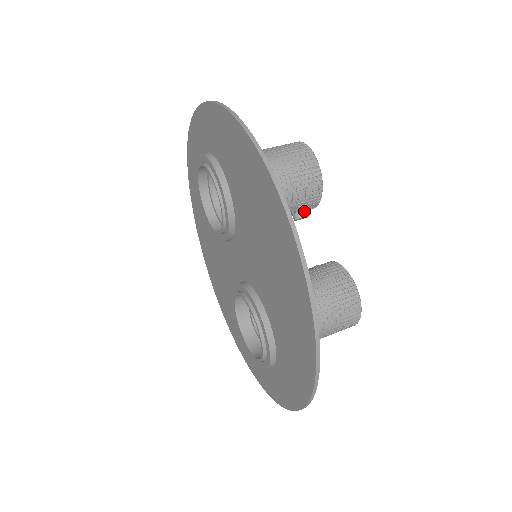
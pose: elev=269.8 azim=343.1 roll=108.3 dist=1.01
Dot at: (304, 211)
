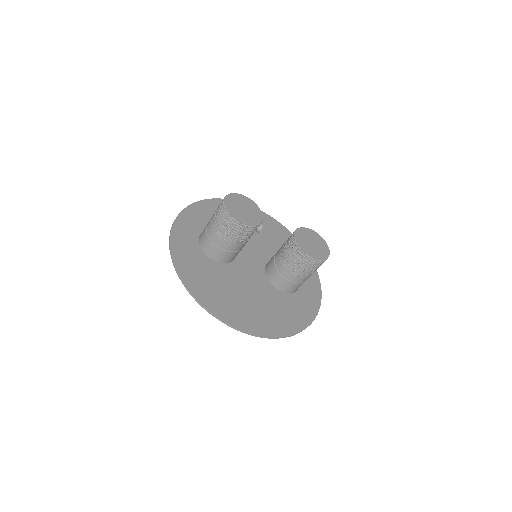
Dot at: (258, 229)
